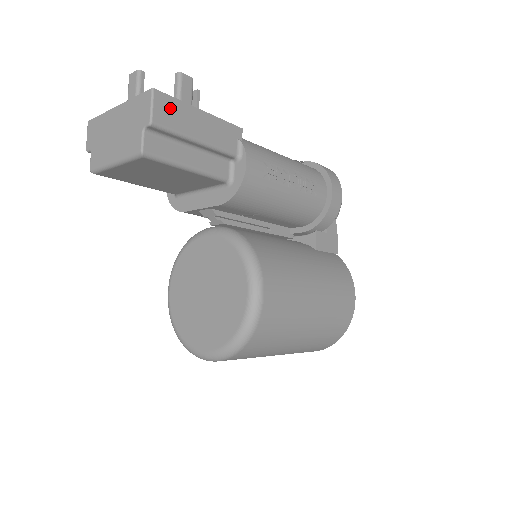
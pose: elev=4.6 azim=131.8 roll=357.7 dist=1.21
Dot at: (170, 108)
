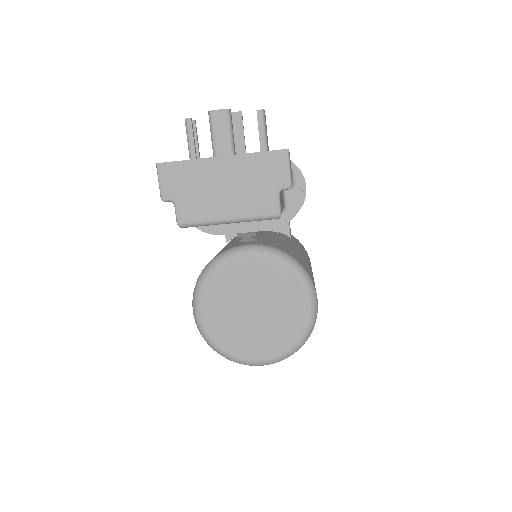
Dot at: occluded
